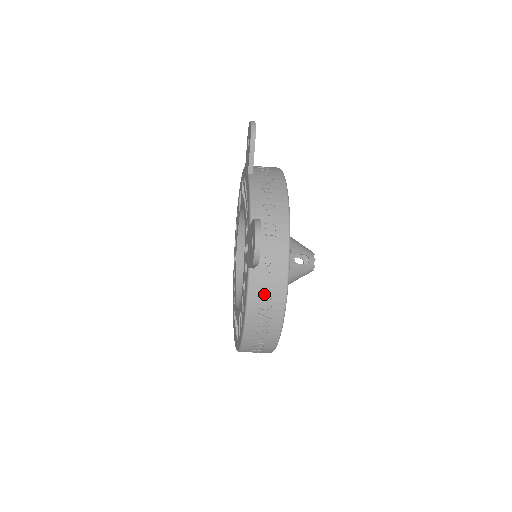
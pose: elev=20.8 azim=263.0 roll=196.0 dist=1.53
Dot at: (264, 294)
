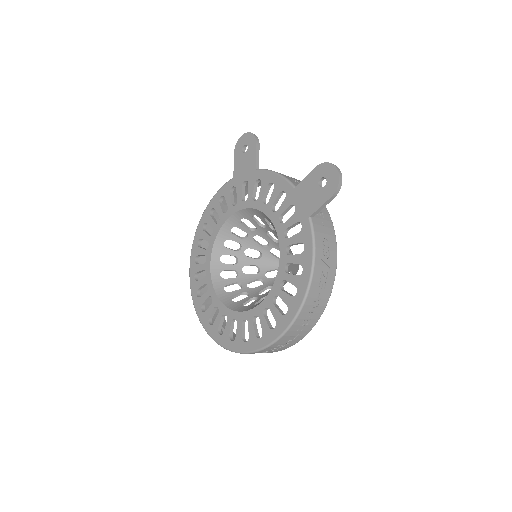
Dot at: (324, 242)
